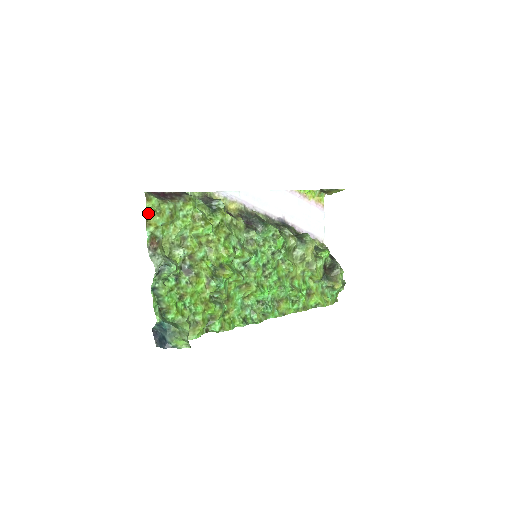
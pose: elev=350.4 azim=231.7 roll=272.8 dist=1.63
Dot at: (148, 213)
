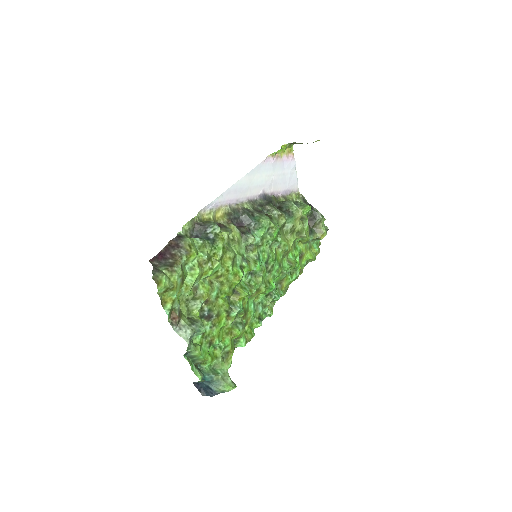
Dot at: (161, 293)
